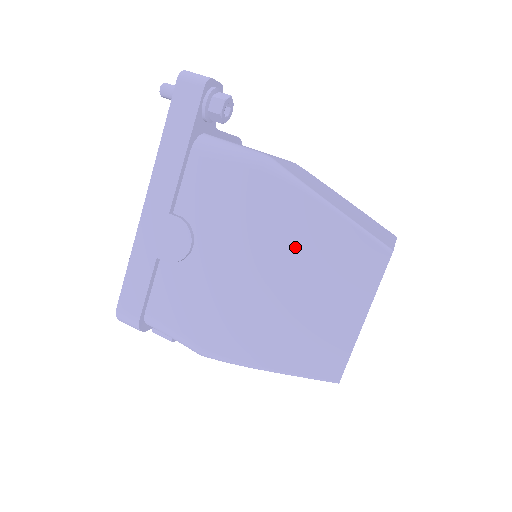
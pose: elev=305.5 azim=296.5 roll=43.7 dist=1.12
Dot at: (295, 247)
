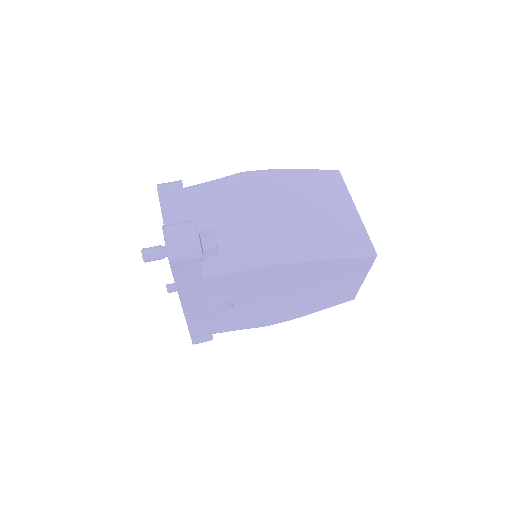
Dot at: (311, 280)
